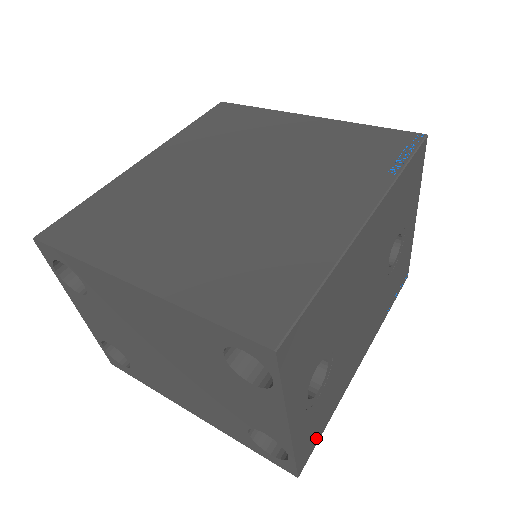
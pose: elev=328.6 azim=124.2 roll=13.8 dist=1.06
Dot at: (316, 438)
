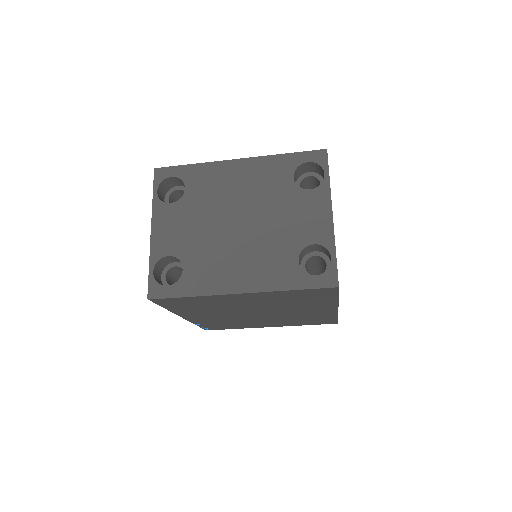
Dot at: occluded
